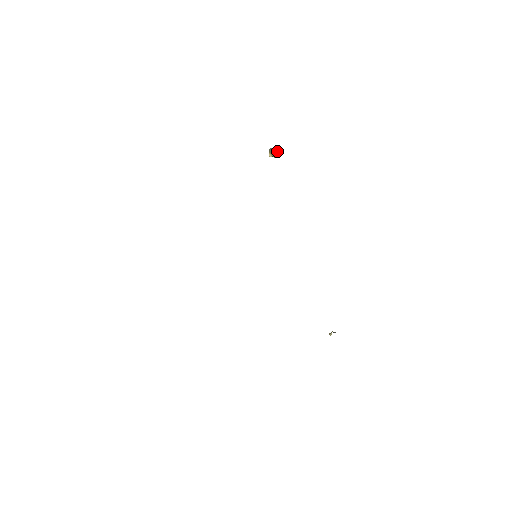
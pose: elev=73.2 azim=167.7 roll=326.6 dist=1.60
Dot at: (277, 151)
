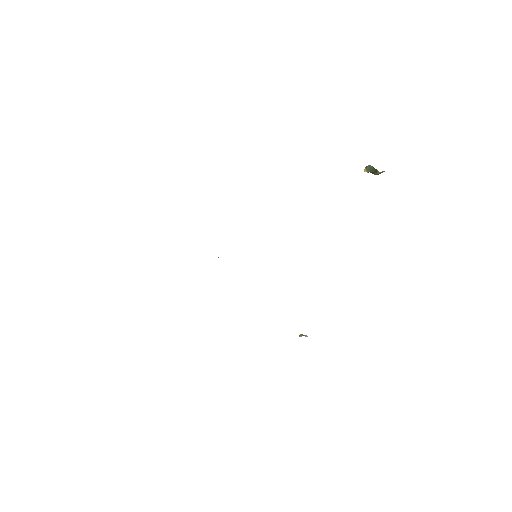
Dot at: (376, 171)
